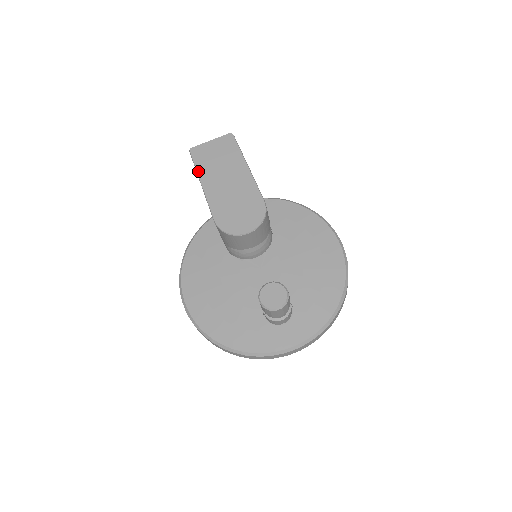
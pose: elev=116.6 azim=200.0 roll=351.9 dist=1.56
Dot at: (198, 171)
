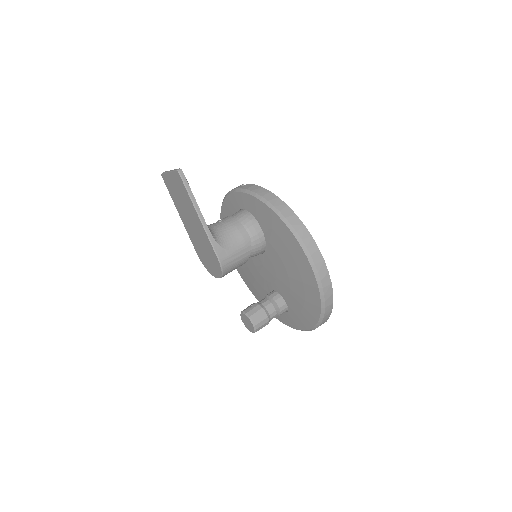
Dot at: (174, 202)
